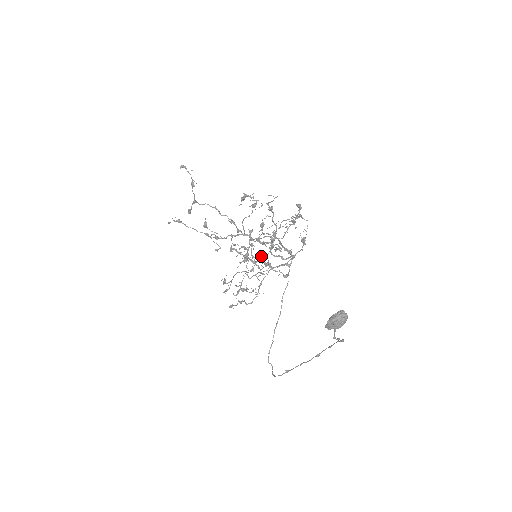
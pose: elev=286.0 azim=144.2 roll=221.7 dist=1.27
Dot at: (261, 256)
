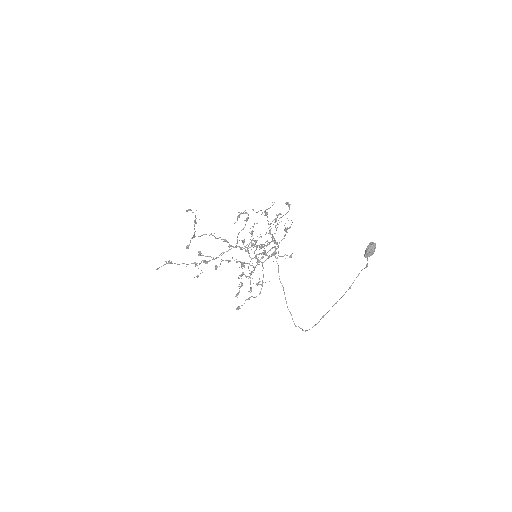
Dot at: (255, 256)
